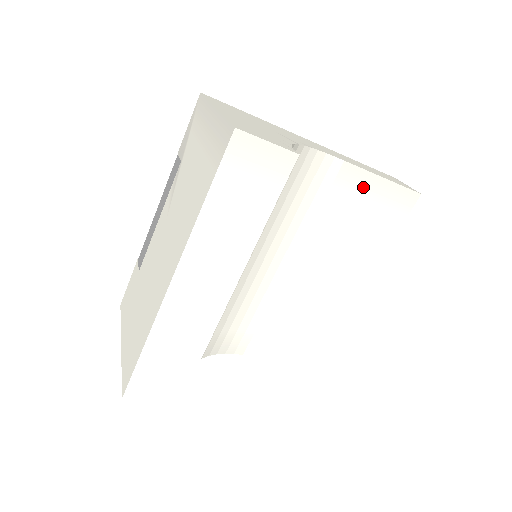
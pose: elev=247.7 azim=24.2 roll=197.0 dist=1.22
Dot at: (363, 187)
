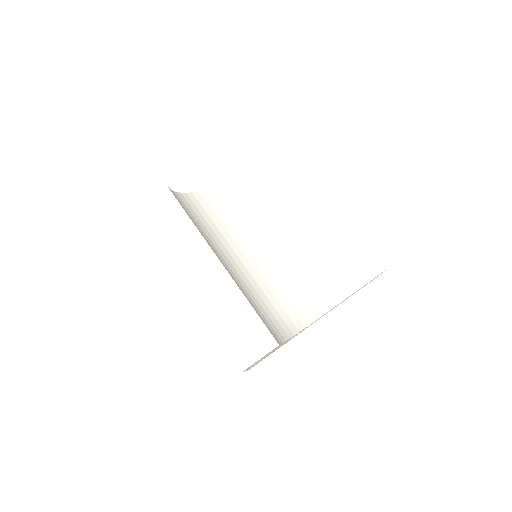
Dot at: (255, 172)
